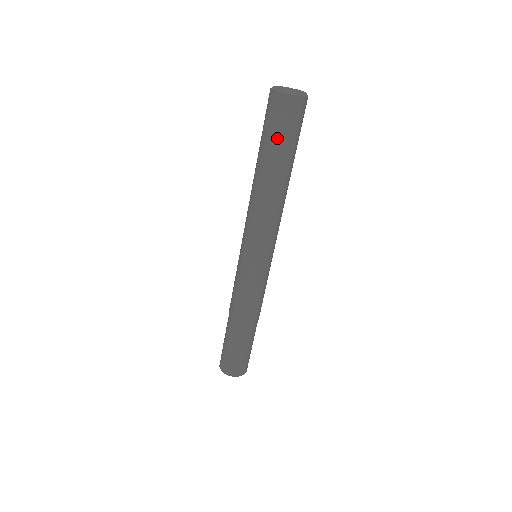
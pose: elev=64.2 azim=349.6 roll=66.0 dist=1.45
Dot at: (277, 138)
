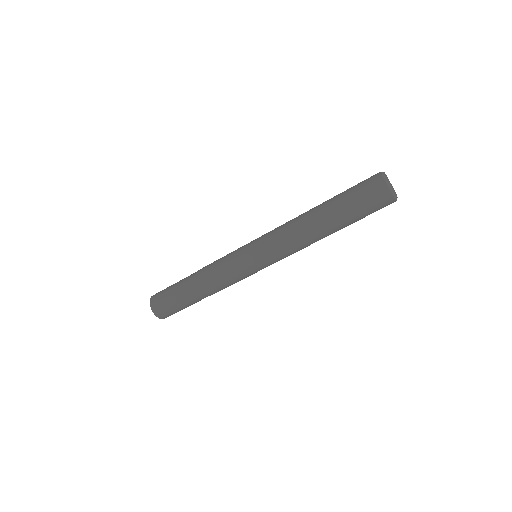
Dot at: (360, 215)
